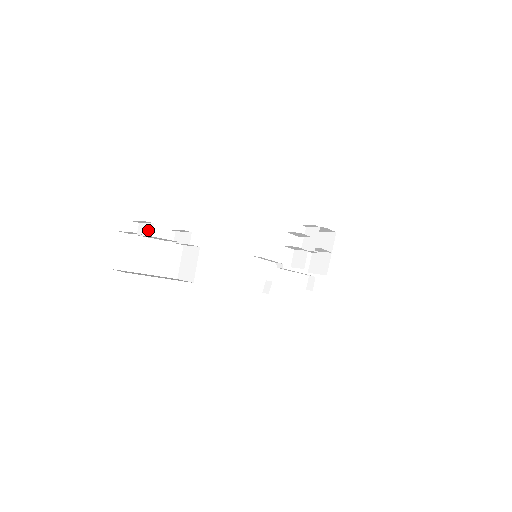
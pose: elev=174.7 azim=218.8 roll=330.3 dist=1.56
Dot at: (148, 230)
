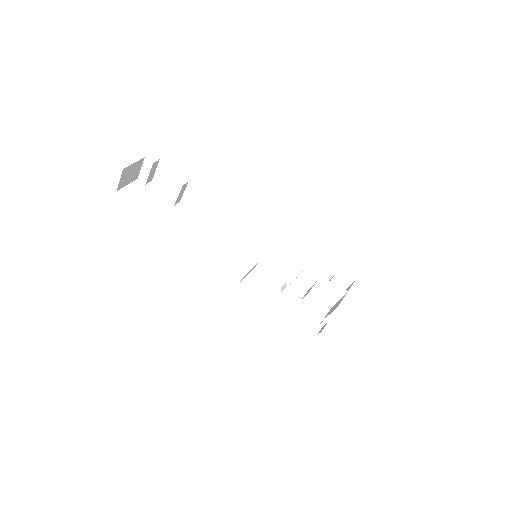
Dot at: occluded
